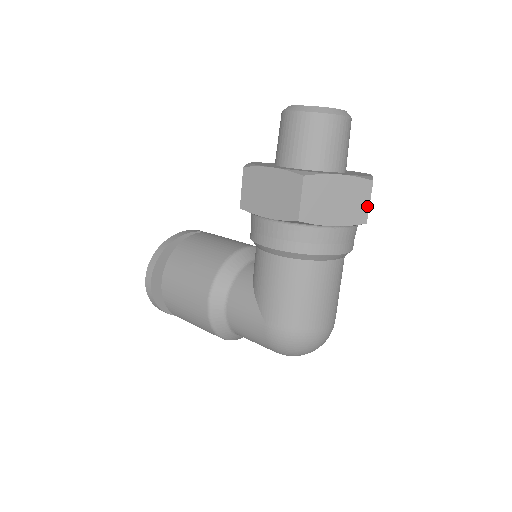
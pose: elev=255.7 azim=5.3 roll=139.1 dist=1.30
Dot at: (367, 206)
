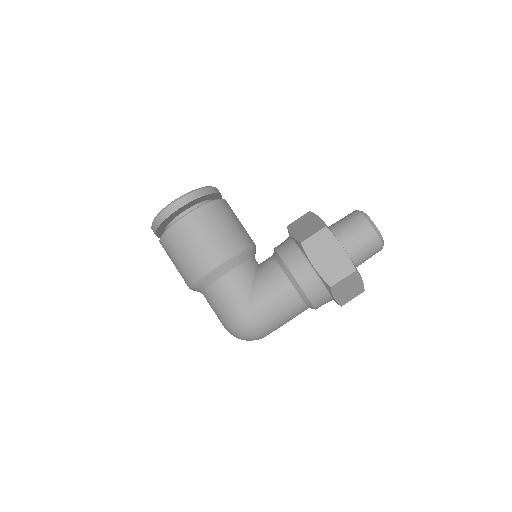
Dot at: (350, 300)
